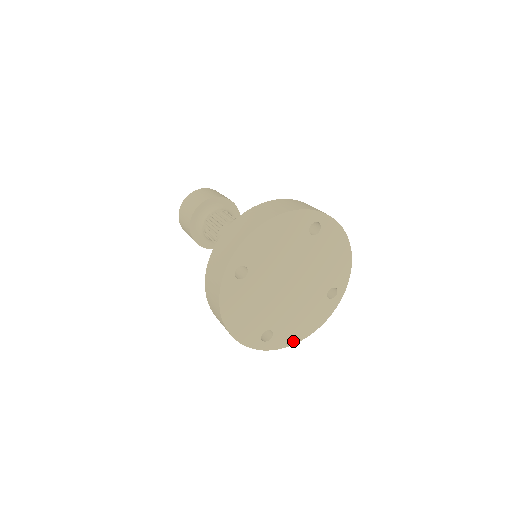
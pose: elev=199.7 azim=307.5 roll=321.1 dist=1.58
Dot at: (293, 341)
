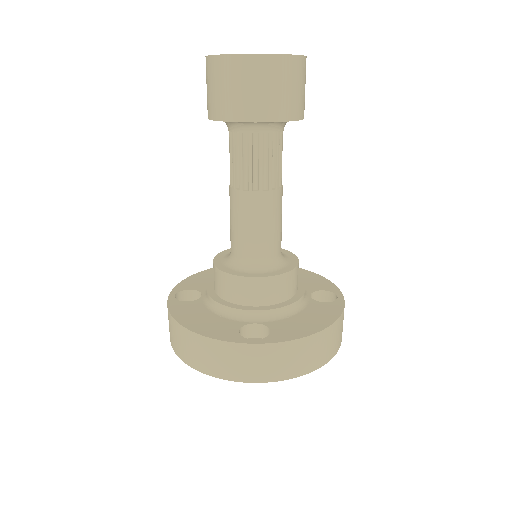
Dot at: occluded
